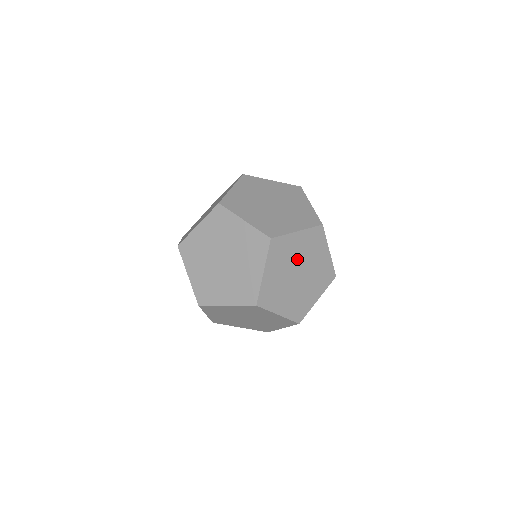
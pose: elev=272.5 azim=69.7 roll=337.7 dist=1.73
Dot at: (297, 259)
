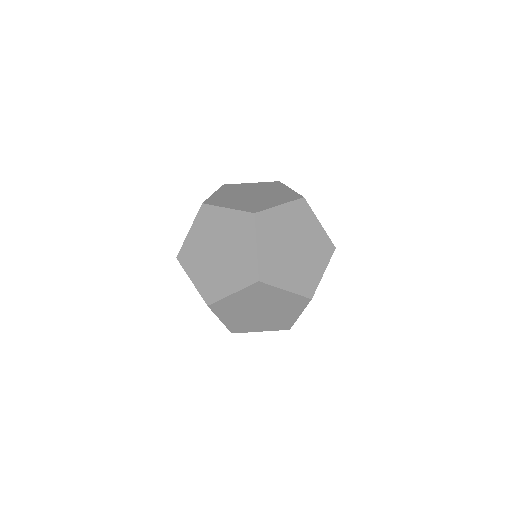
Dot at: (303, 237)
